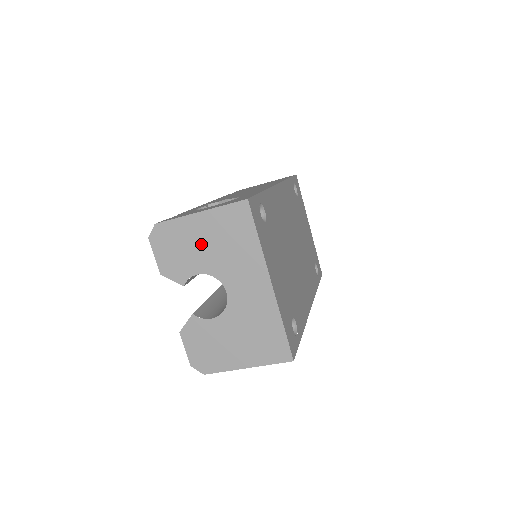
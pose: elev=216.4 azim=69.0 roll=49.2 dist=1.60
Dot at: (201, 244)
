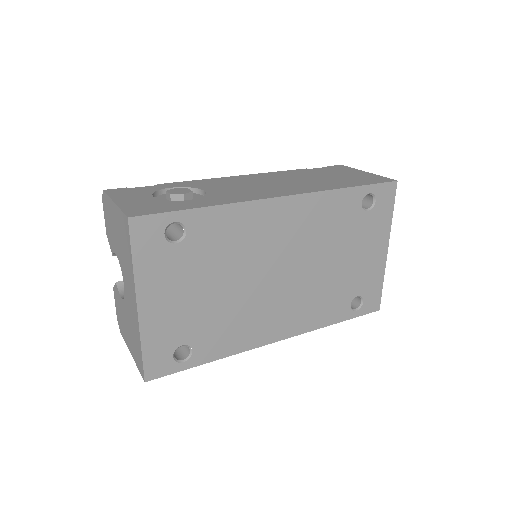
Dot at: (116, 231)
